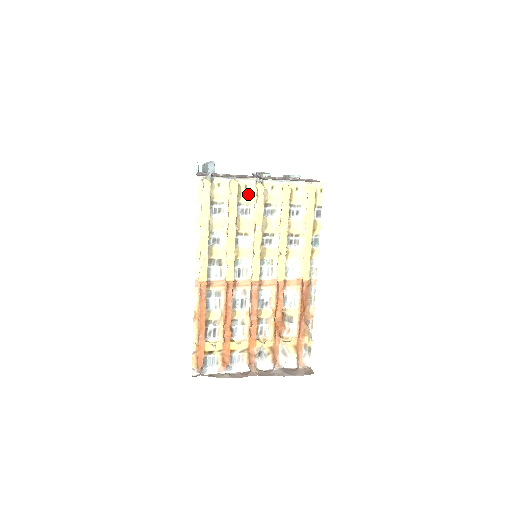
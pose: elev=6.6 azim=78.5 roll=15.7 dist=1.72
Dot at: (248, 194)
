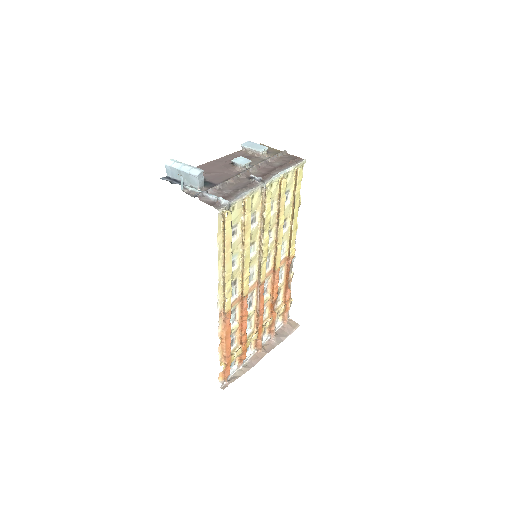
Dot at: (255, 204)
